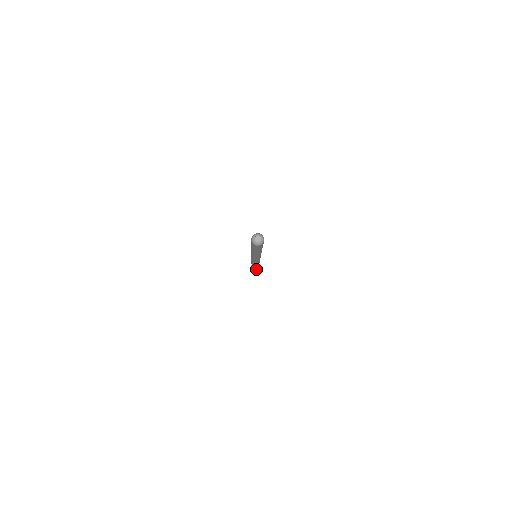
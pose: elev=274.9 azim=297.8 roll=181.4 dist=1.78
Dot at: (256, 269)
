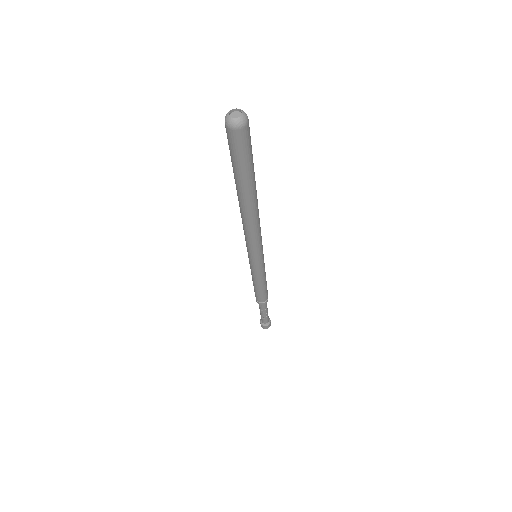
Dot at: (265, 327)
